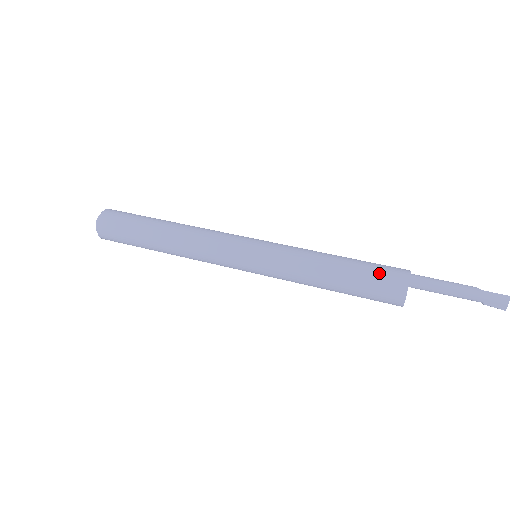
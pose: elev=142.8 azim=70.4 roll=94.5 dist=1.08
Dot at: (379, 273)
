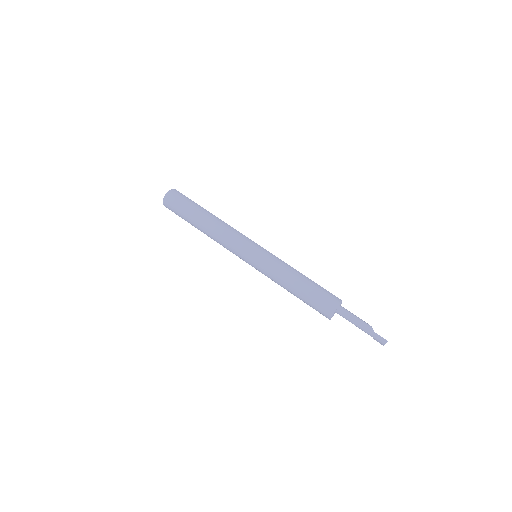
Dot at: (320, 299)
